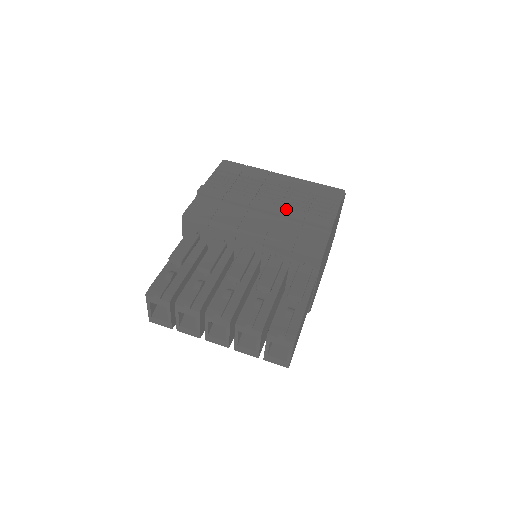
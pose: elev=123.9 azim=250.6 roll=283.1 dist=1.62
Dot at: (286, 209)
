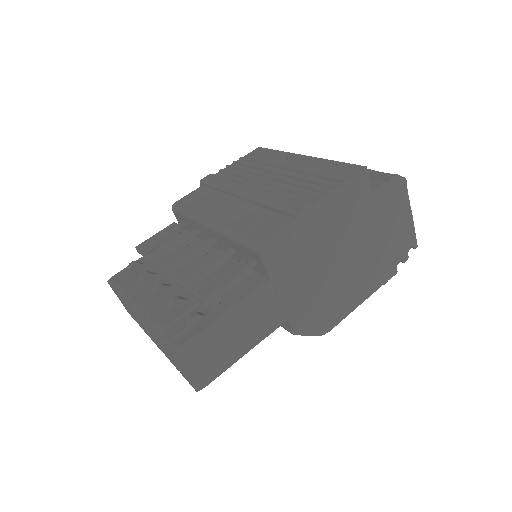
Dot at: (263, 194)
